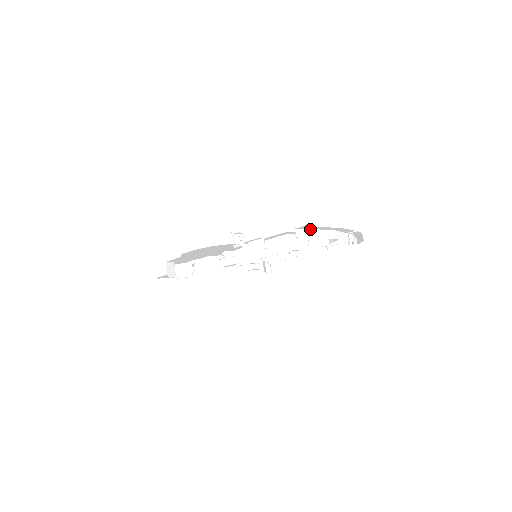
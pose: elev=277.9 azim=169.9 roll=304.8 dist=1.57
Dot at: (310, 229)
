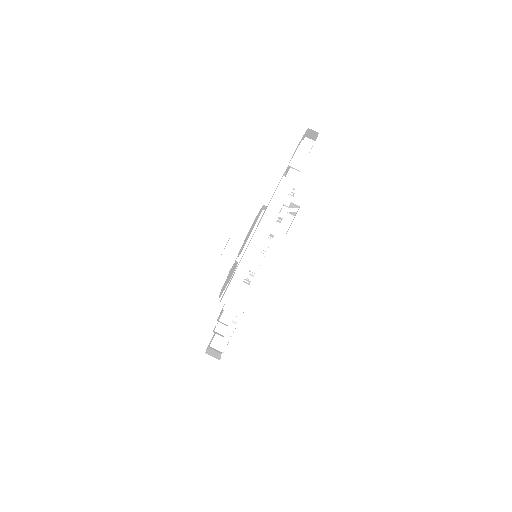
Dot at: (235, 272)
